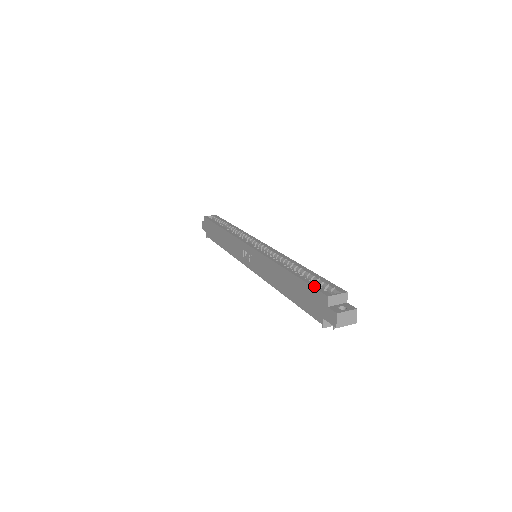
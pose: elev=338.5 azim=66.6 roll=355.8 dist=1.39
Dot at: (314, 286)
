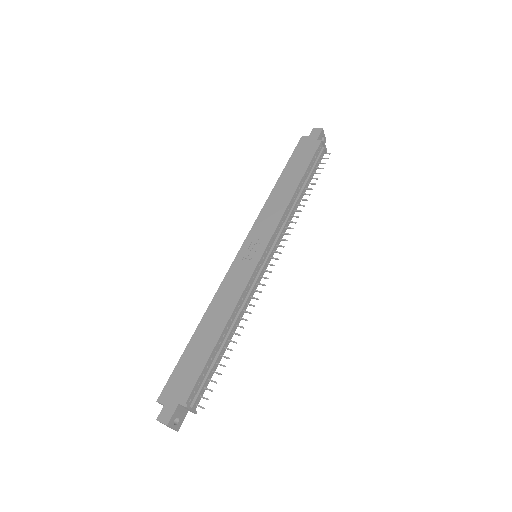
Dot at: (294, 150)
